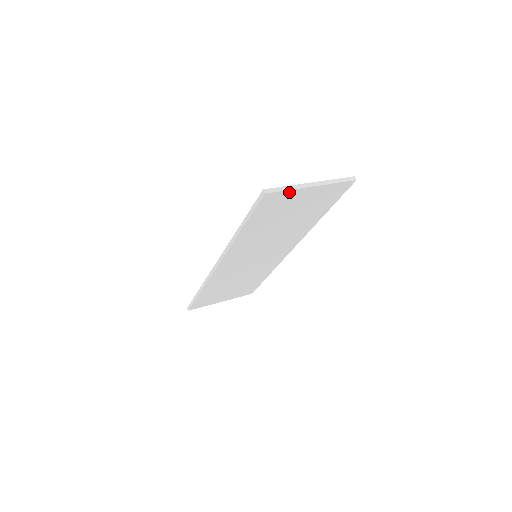
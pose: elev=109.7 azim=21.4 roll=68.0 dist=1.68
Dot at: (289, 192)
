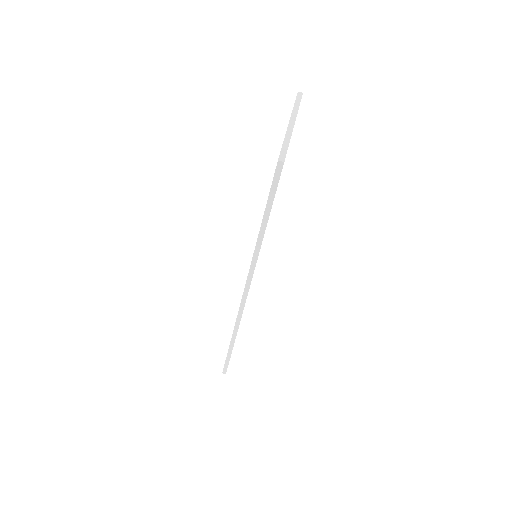
Dot at: occluded
